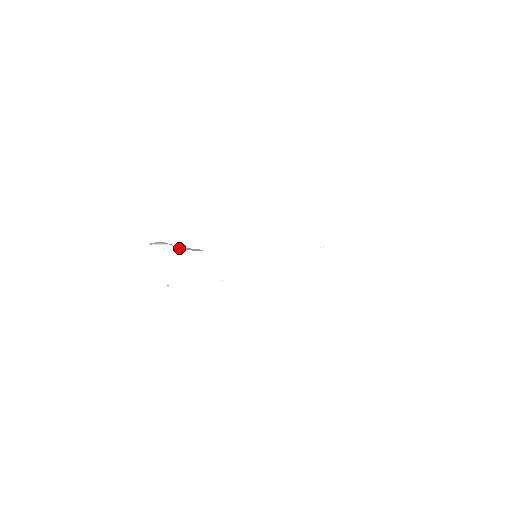
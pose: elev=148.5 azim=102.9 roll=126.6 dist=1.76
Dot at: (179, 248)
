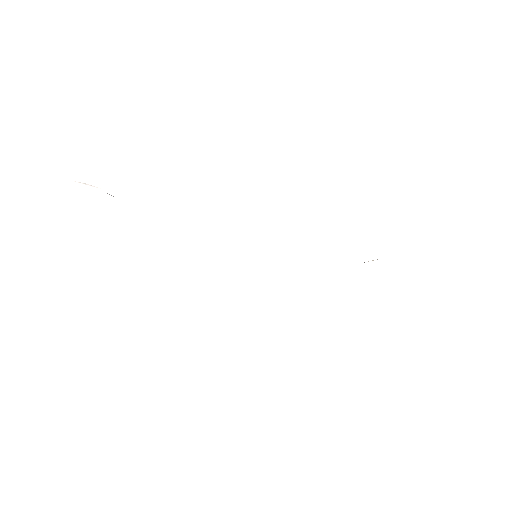
Dot at: occluded
